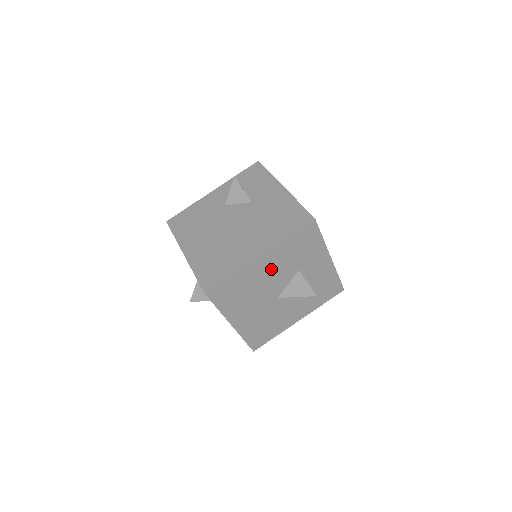
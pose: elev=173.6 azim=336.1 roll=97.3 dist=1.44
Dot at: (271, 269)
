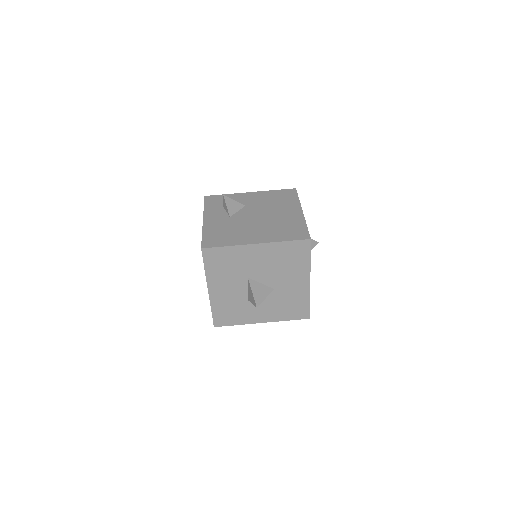
Dot at: occluded
